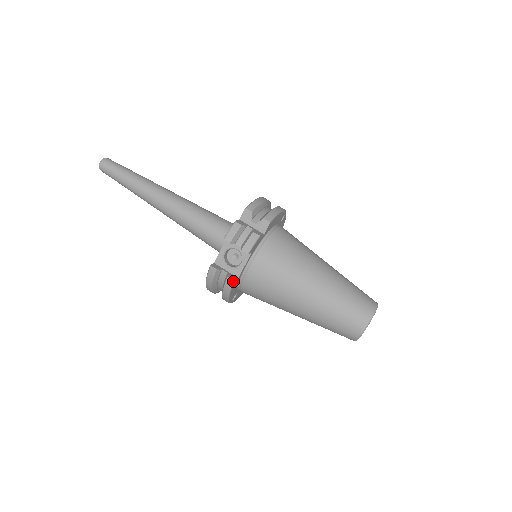
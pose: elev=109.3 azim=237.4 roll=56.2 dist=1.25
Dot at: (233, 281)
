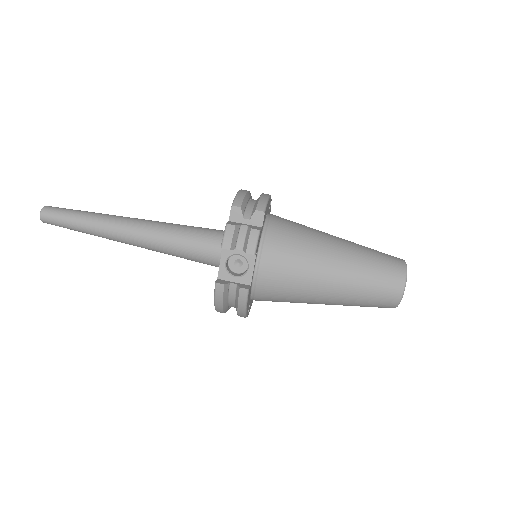
Dot at: (247, 291)
